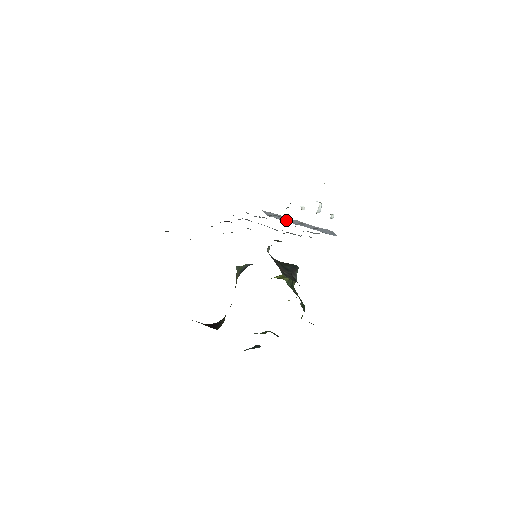
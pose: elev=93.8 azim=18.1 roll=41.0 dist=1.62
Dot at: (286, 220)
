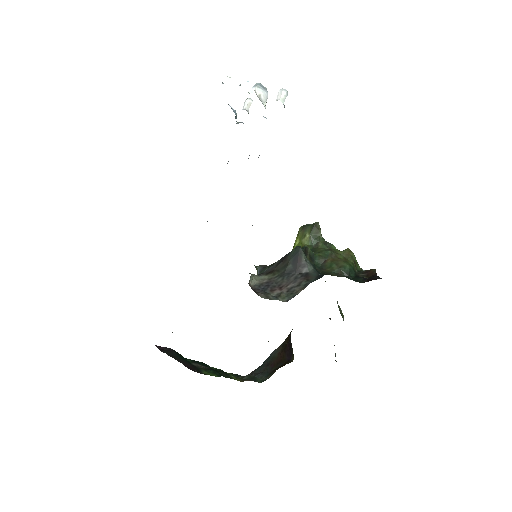
Dot at: occluded
